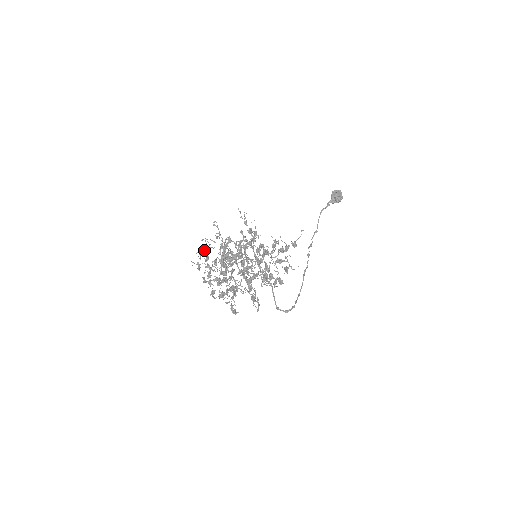
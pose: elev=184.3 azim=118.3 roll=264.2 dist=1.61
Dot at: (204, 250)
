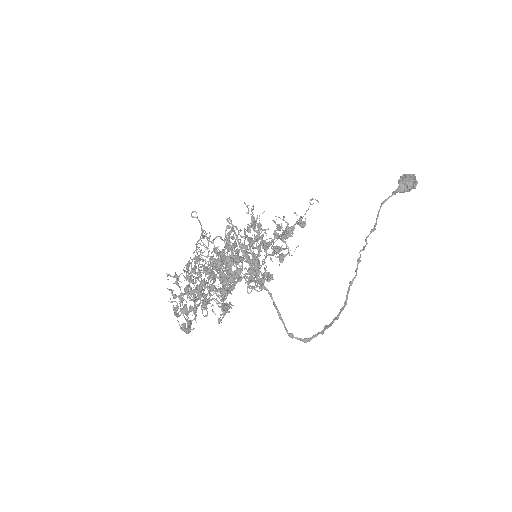
Dot at: occluded
